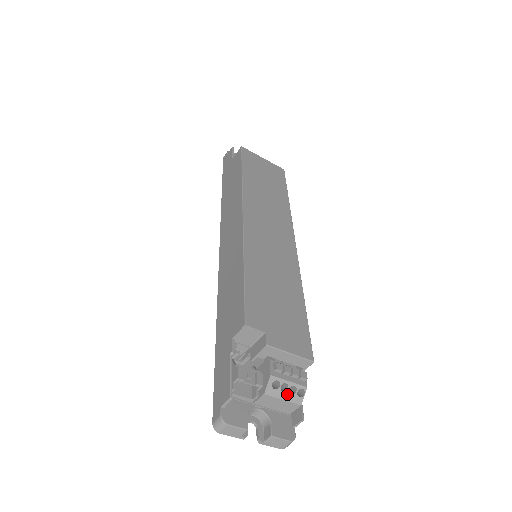
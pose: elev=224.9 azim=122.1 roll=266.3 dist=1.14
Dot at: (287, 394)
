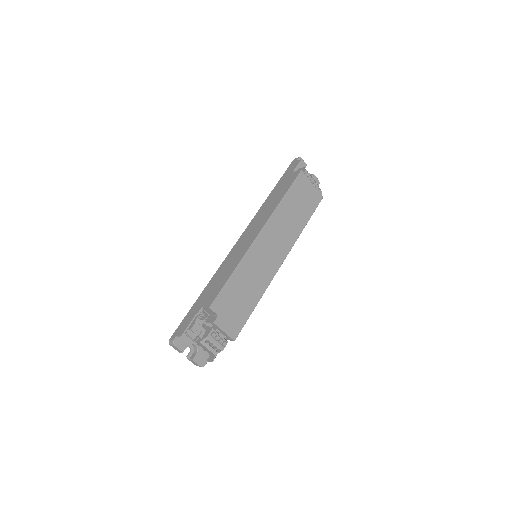
Dot at: (211, 348)
